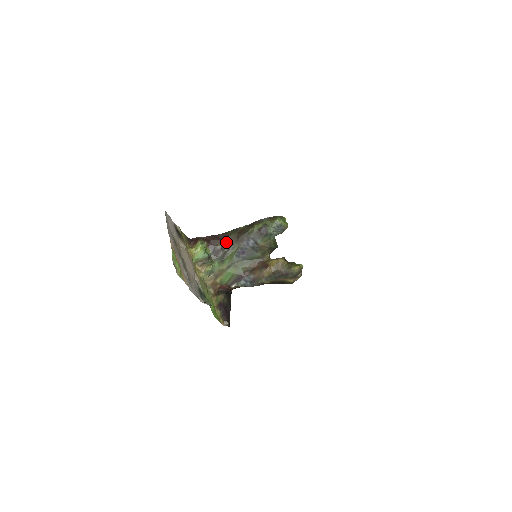
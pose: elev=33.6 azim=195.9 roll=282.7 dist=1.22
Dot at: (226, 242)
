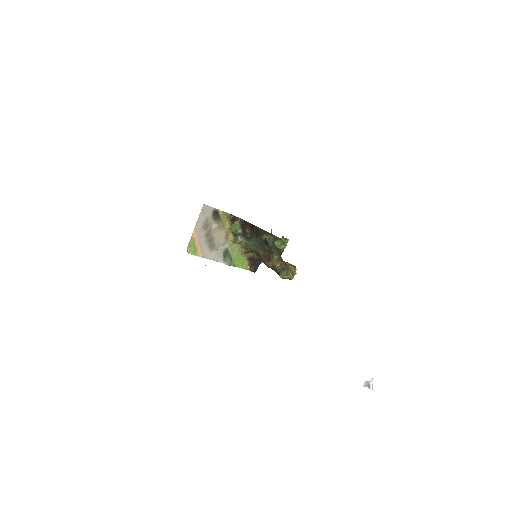
Dot at: (251, 231)
